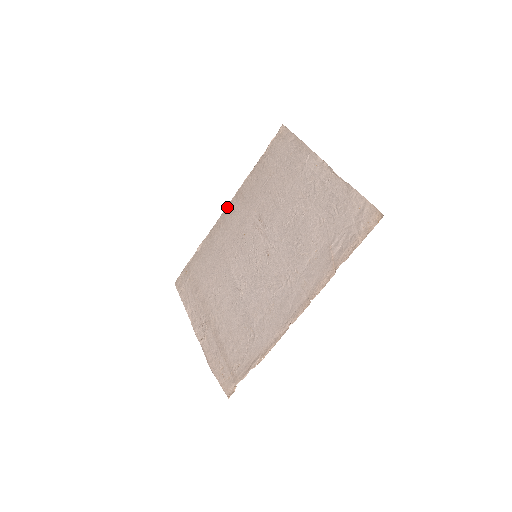
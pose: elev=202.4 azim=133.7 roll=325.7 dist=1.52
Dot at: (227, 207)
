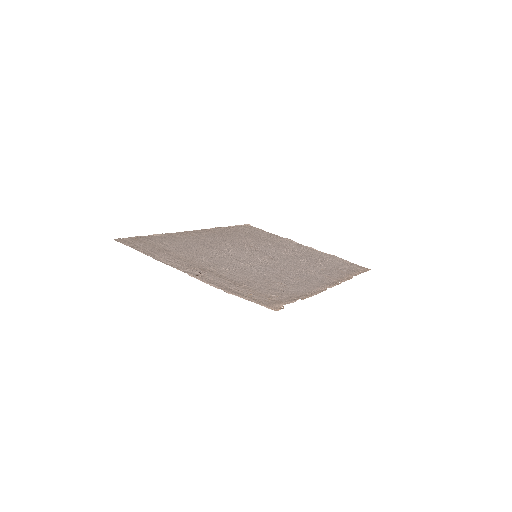
Dot at: (195, 230)
